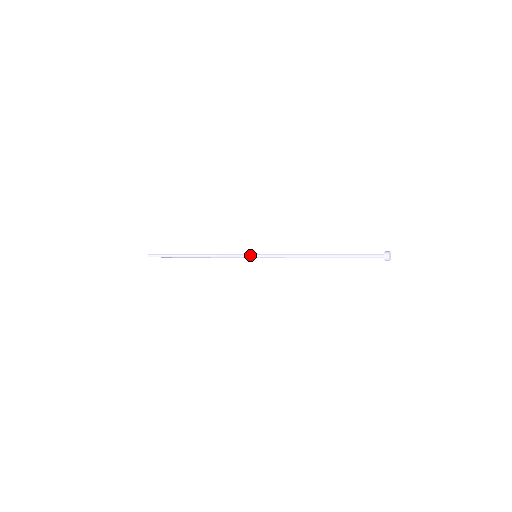
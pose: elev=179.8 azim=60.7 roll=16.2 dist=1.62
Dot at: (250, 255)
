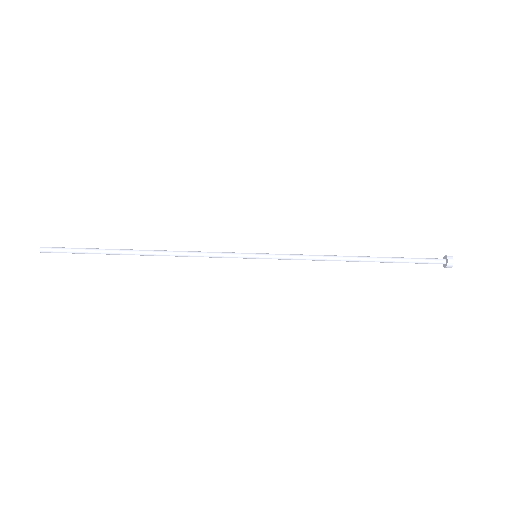
Dot at: (248, 253)
